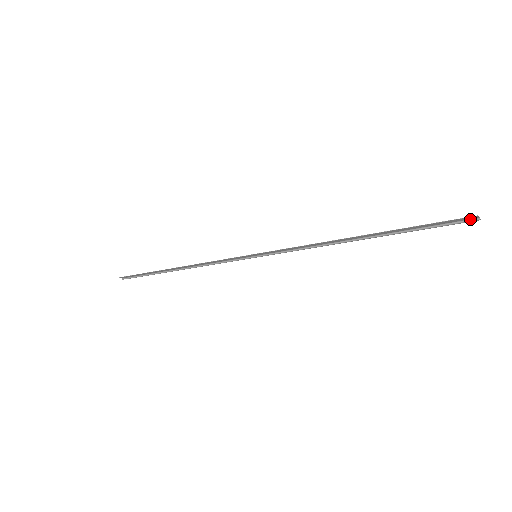
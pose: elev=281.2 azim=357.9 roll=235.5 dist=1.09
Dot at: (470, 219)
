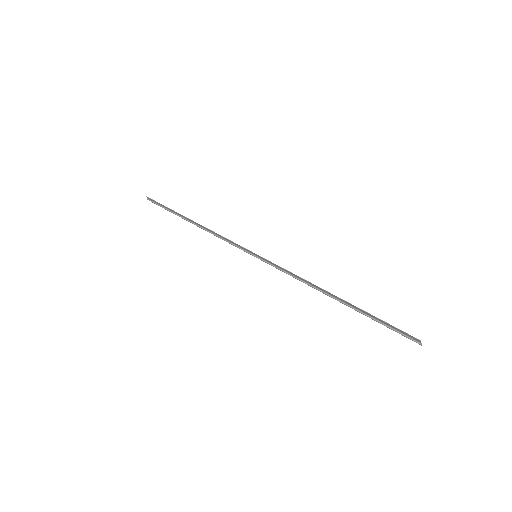
Dot at: (415, 339)
